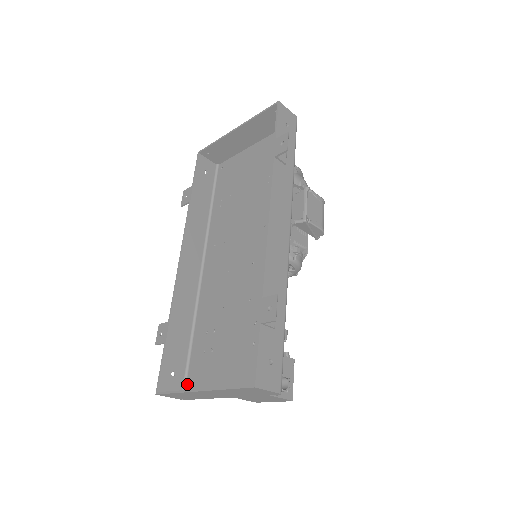
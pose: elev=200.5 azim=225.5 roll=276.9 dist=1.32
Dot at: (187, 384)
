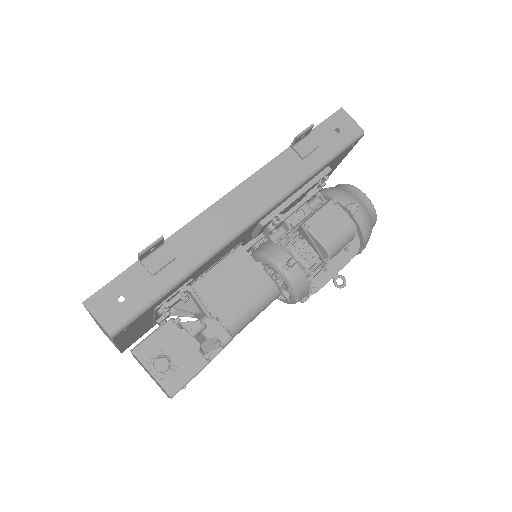
Dot at: occluded
